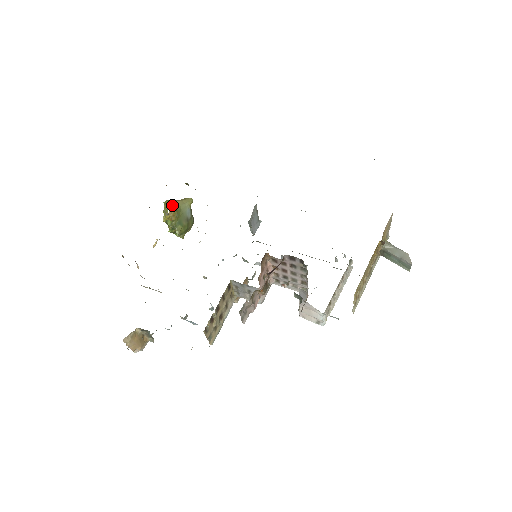
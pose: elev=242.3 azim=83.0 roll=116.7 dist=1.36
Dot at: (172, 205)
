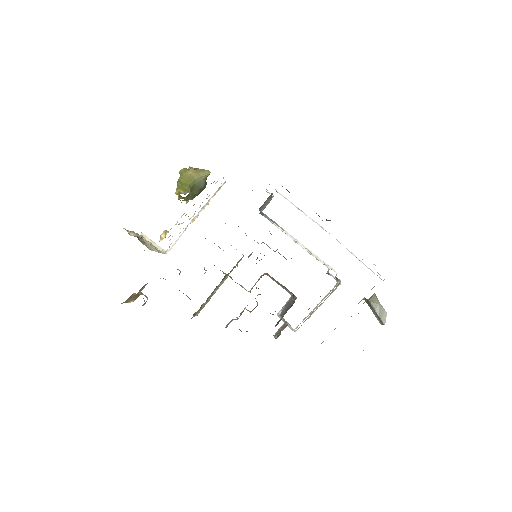
Dot at: (187, 181)
